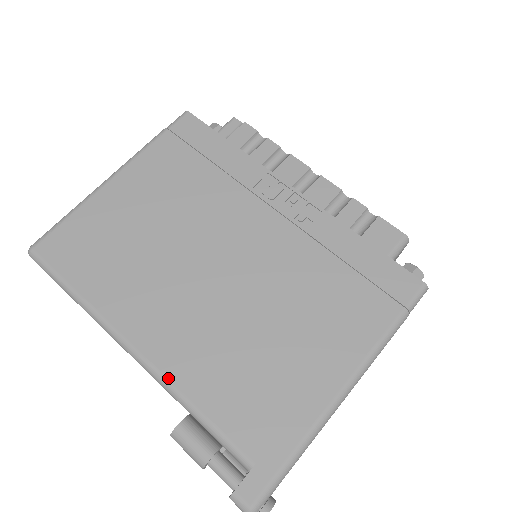
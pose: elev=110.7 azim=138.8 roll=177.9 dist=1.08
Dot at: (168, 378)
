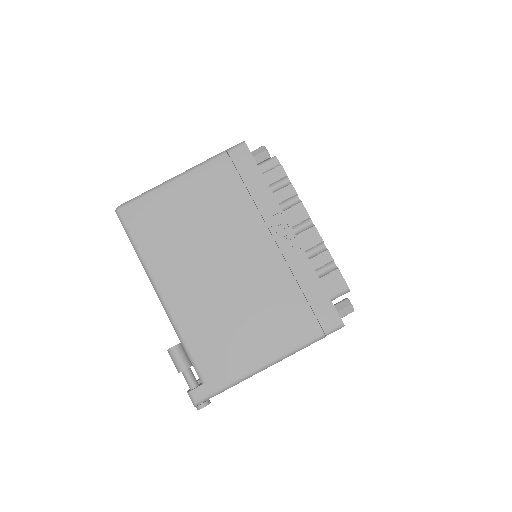
Dot at: (175, 320)
